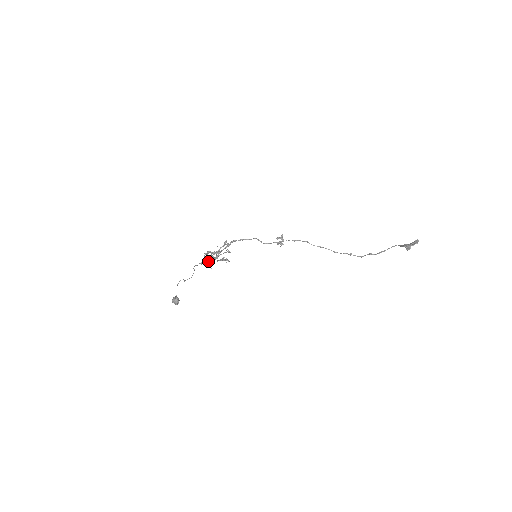
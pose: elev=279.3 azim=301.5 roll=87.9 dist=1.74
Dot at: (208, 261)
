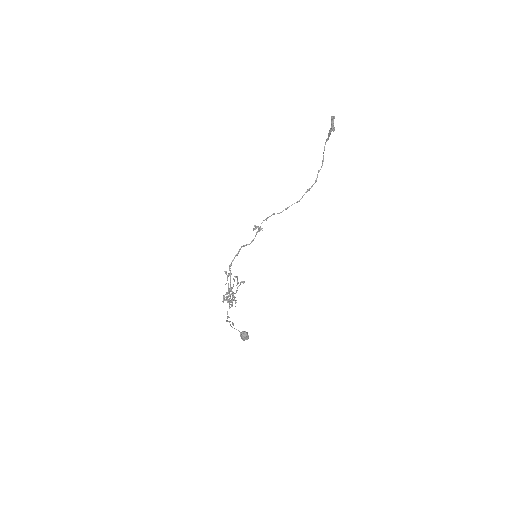
Dot at: occluded
